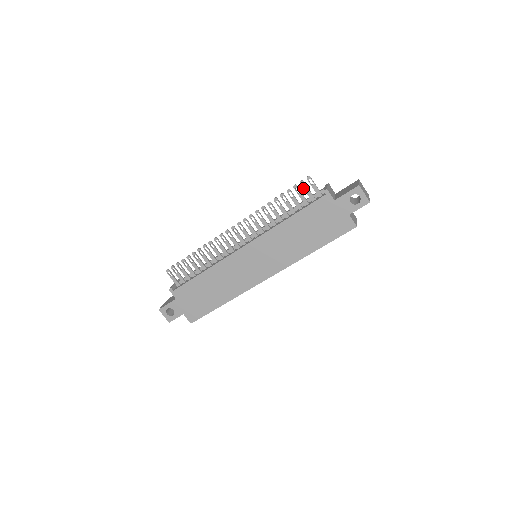
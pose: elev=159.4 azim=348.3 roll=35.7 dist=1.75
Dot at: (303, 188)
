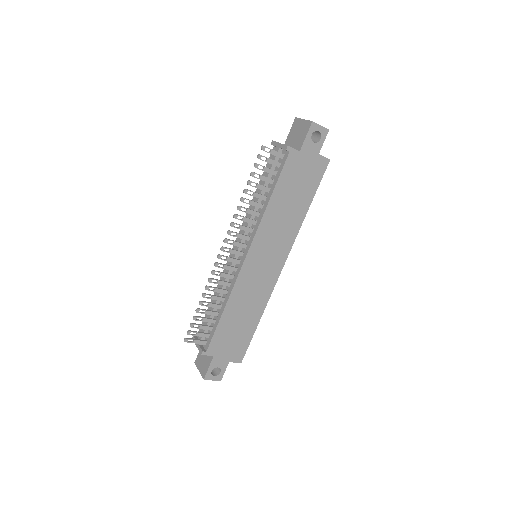
Dot at: occluded
